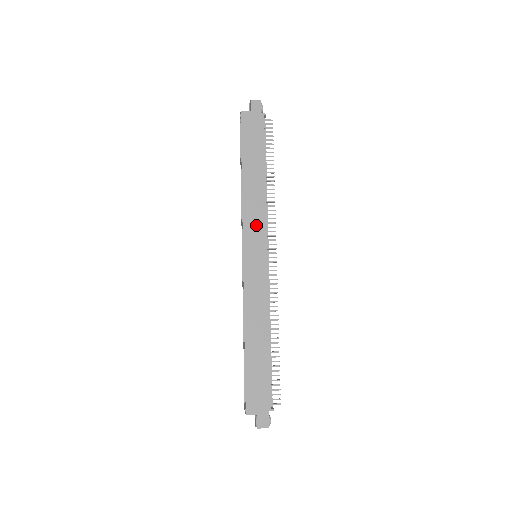
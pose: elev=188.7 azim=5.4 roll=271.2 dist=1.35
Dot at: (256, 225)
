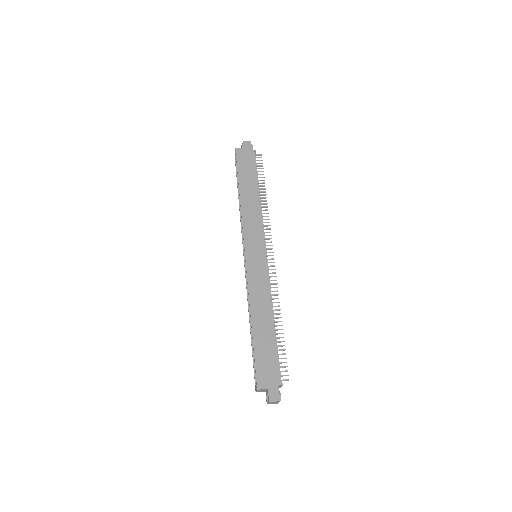
Dot at: (254, 230)
